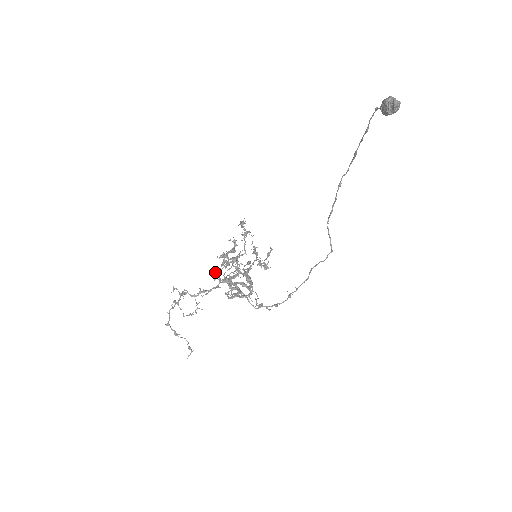
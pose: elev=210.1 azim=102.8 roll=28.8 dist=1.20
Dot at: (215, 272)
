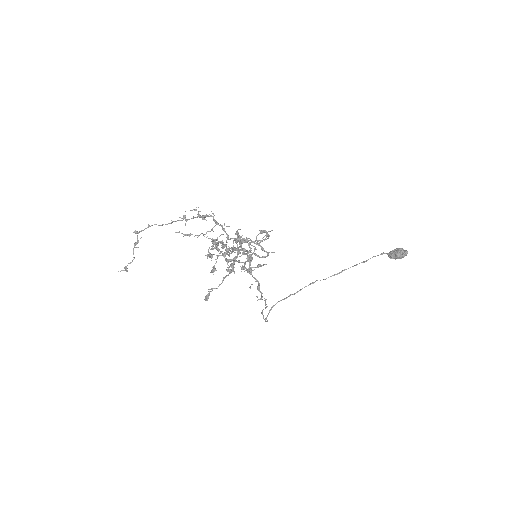
Dot at: occluded
